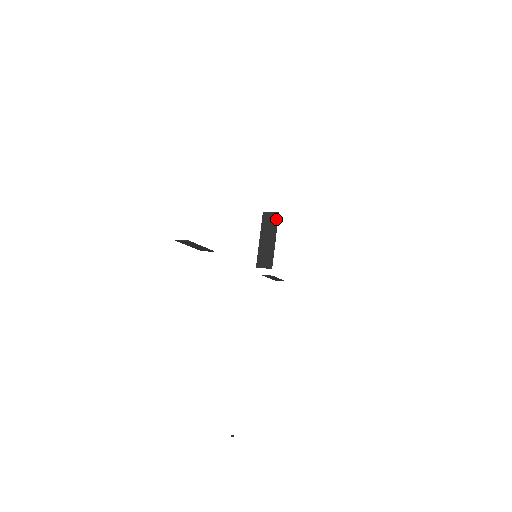
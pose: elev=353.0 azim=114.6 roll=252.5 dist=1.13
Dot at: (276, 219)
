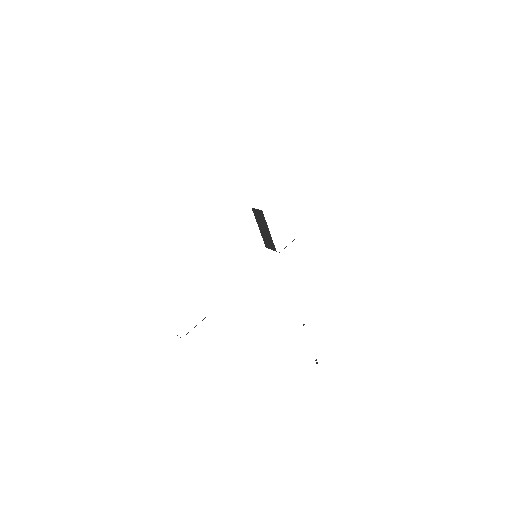
Dot at: (262, 216)
